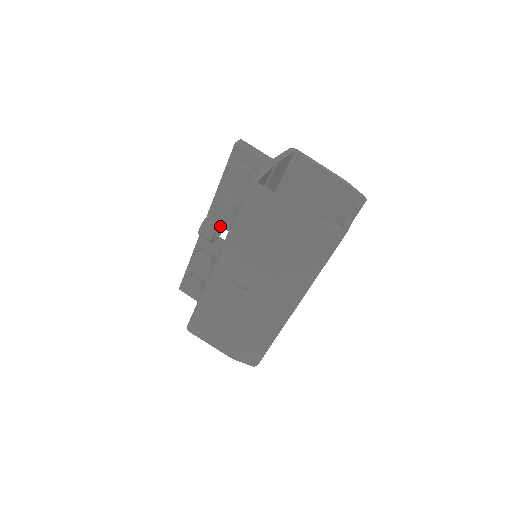
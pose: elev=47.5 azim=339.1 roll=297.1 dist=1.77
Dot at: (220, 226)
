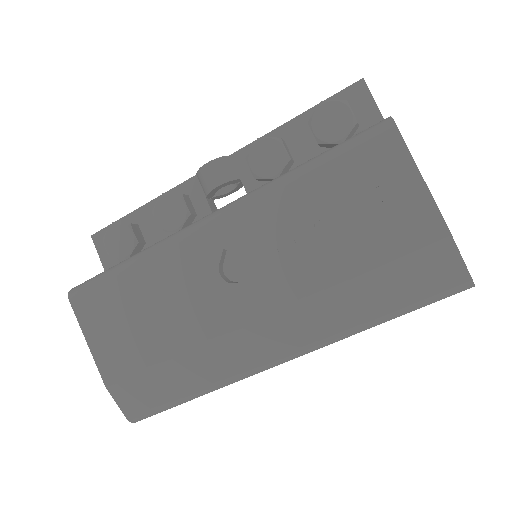
Dot at: (237, 181)
